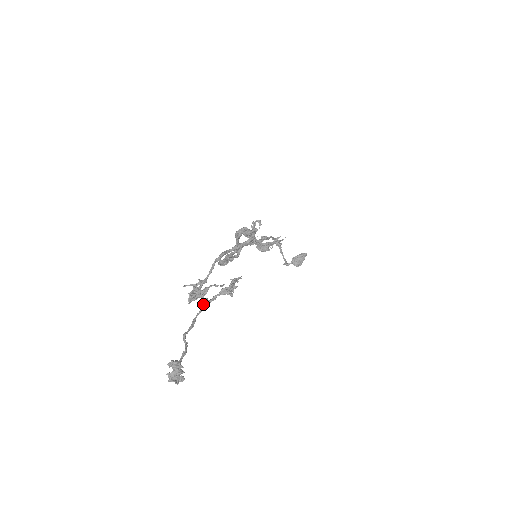
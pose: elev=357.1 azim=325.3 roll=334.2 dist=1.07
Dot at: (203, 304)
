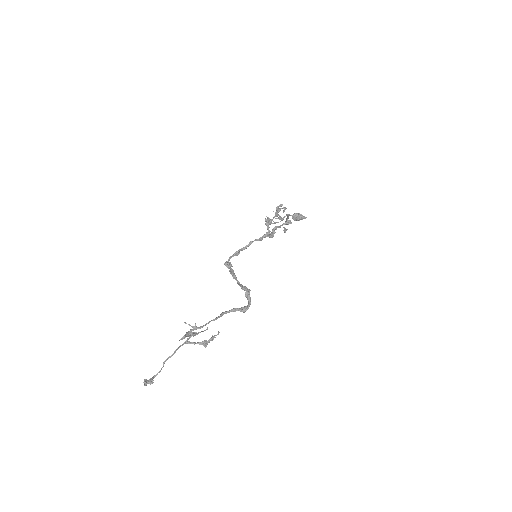
Dot at: (187, 342)
